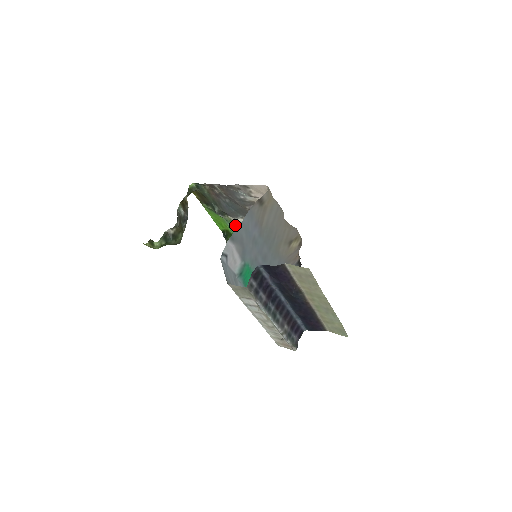
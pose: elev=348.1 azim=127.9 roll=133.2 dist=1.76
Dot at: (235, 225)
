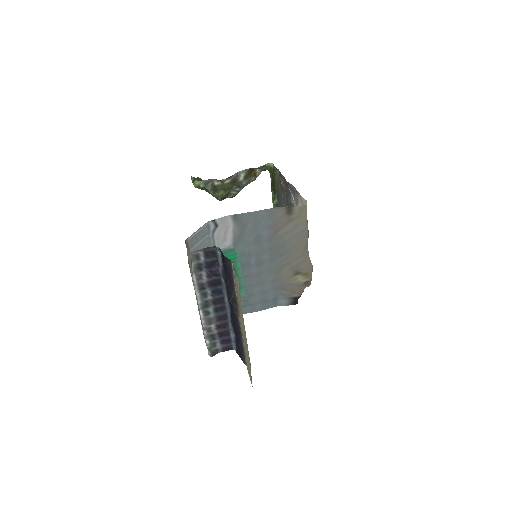
Dot at: occluded
